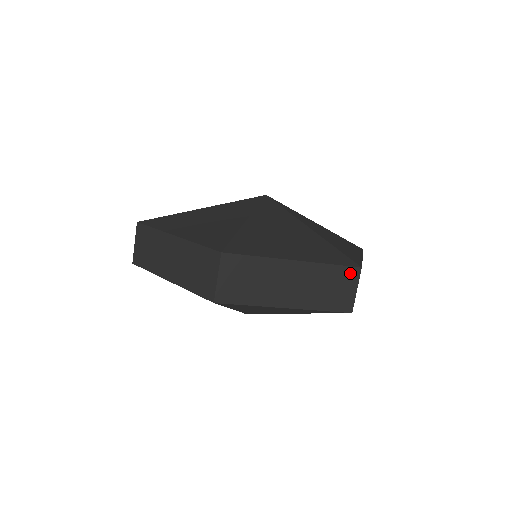
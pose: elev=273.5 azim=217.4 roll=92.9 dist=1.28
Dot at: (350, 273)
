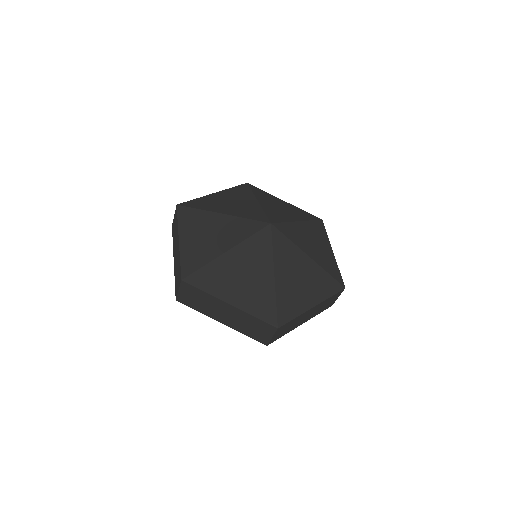
Dot at: (339, 294)
